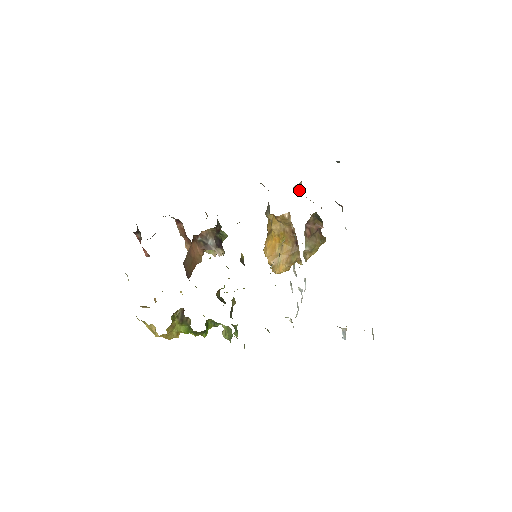
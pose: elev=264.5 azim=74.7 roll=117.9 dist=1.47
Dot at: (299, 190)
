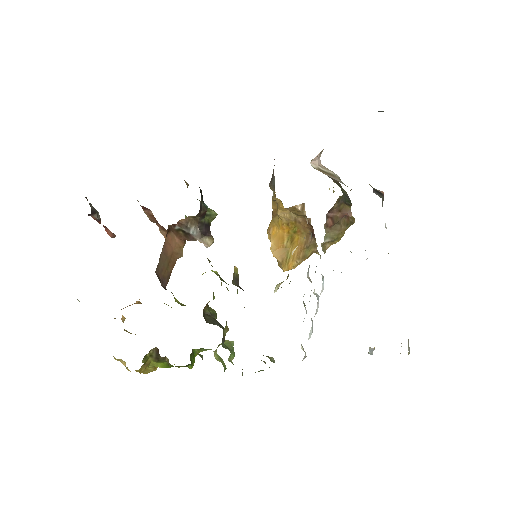
Dot at: (319, 161)
